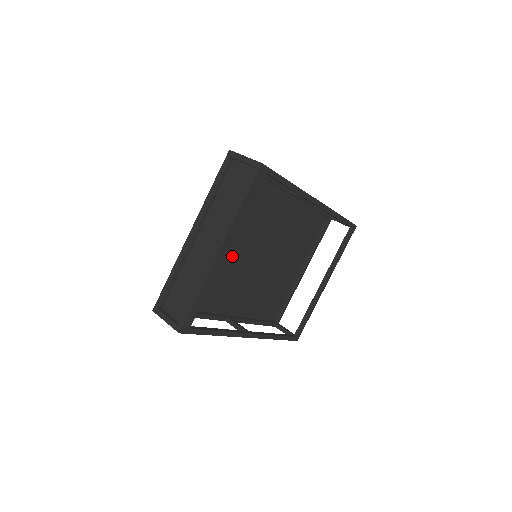
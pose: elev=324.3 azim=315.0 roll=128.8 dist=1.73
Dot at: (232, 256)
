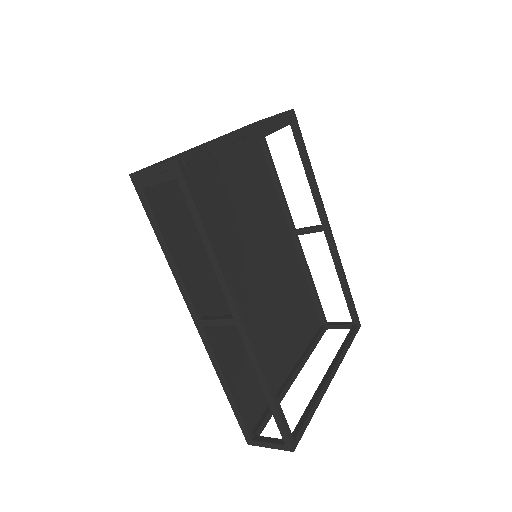
Dot at: (230, 233)
